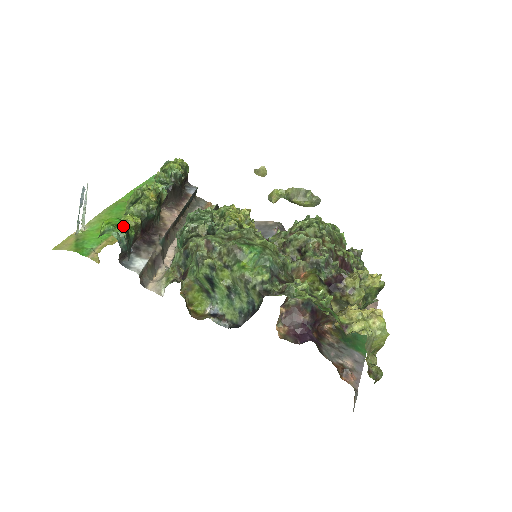
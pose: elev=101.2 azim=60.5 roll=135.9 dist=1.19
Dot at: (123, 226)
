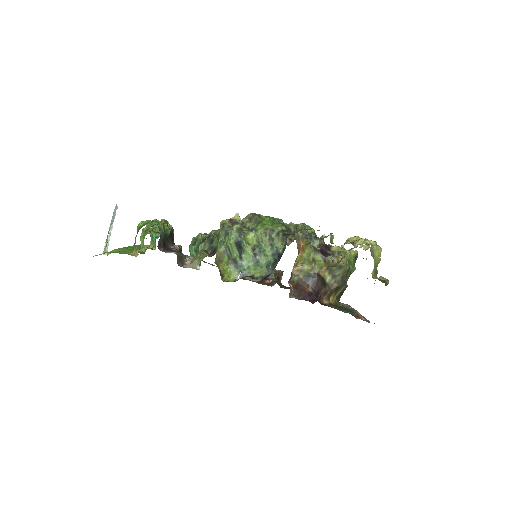
Dot at: occluded
